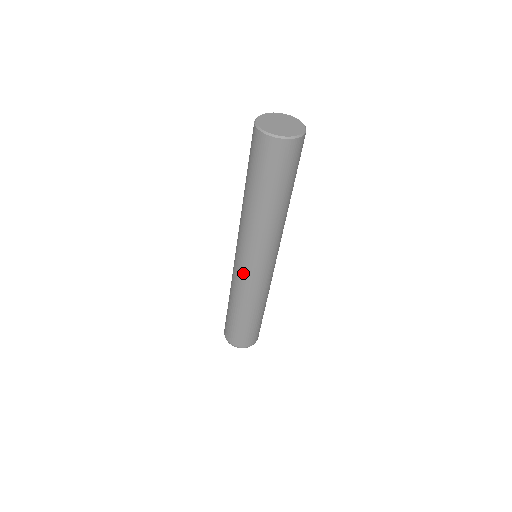
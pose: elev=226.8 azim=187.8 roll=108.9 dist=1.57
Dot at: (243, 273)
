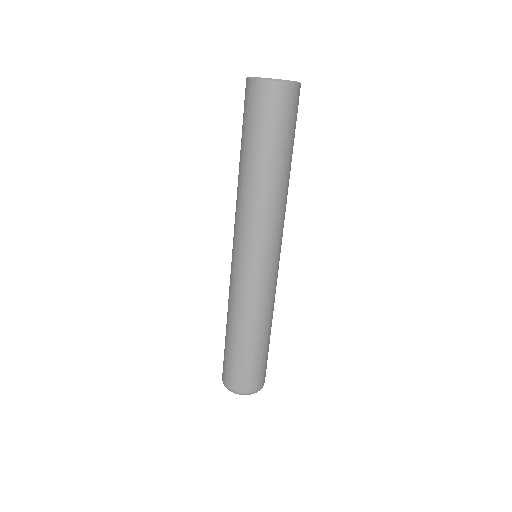
Dot at: (232, 266)
